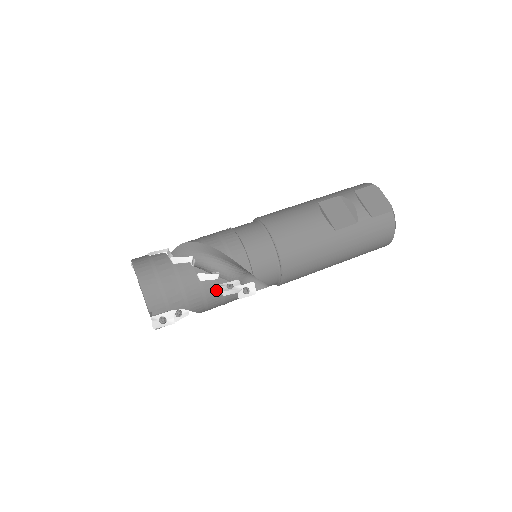
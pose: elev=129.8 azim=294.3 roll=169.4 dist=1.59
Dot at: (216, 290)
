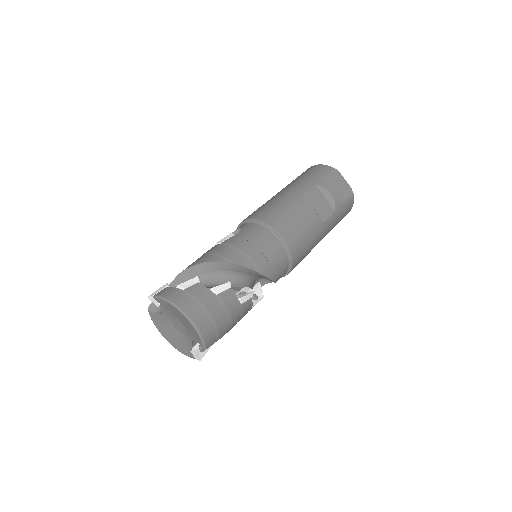
Dot at: (250, 306)
